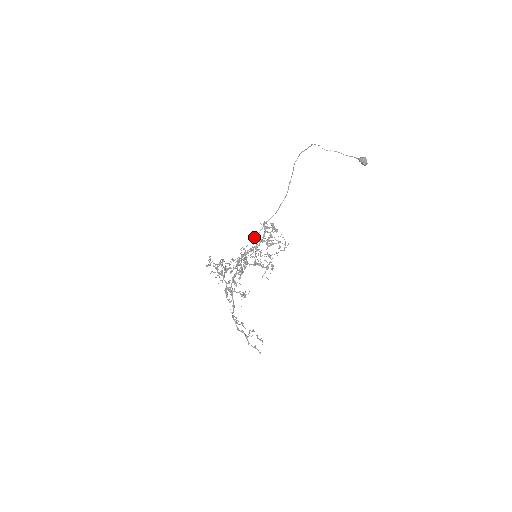
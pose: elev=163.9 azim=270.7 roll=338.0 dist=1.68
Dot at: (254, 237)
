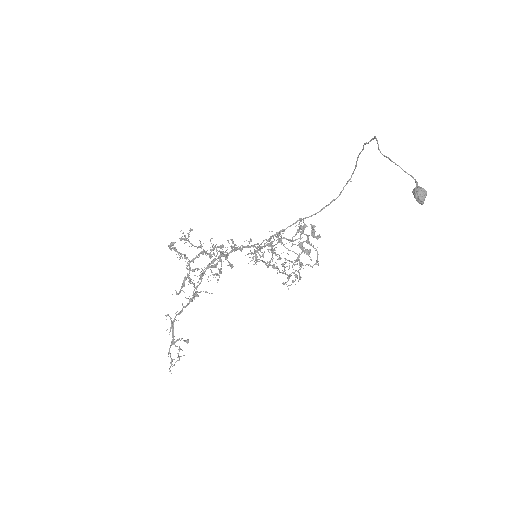
Dot at: occluded
